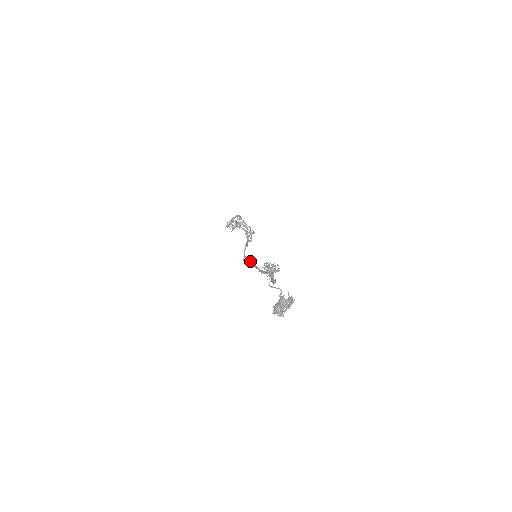
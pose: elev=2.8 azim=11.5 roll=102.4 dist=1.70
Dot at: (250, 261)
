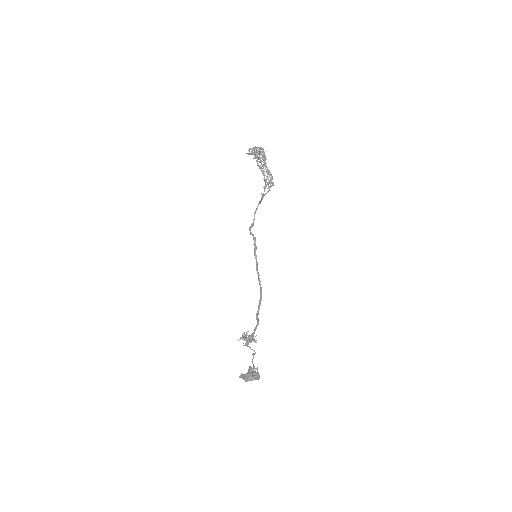
Dot at: (254, 241)
